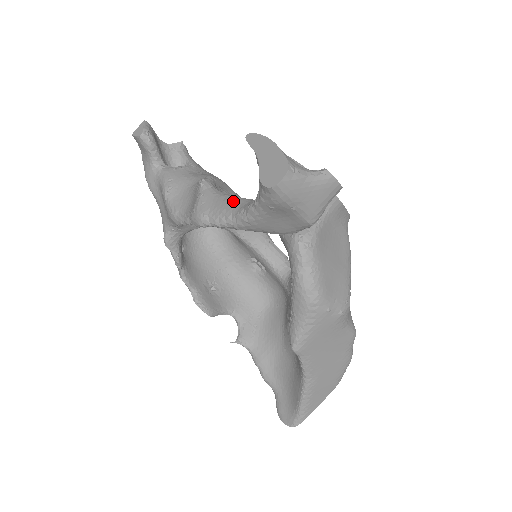
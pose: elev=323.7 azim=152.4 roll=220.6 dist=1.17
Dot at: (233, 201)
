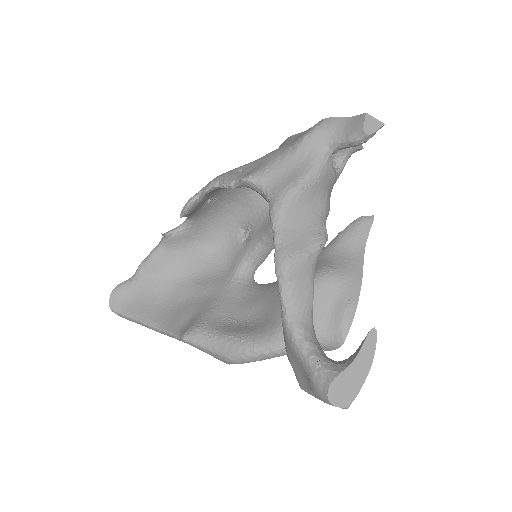
Dot at: (308, 304)
